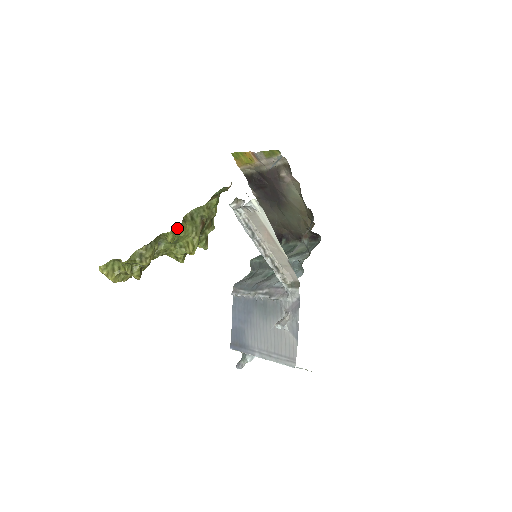
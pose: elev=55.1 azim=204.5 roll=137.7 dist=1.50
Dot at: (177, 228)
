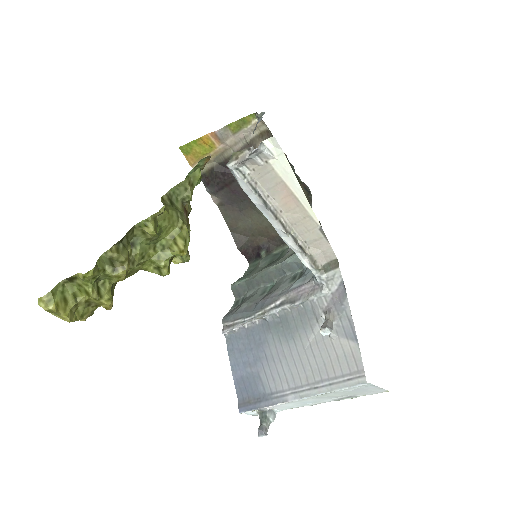
Dot at: occluded
